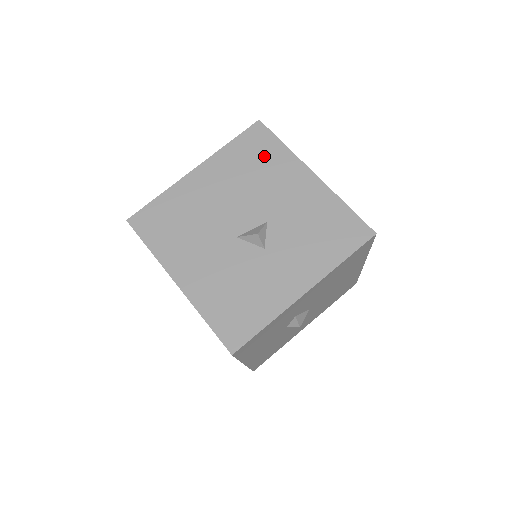
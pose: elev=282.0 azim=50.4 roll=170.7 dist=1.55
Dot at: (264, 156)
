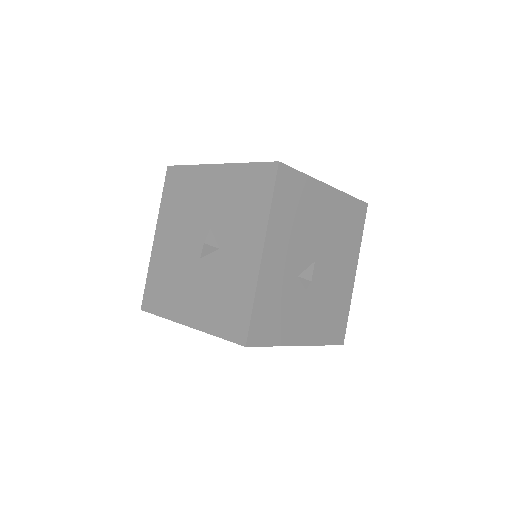
Dot at: (183, 186)
